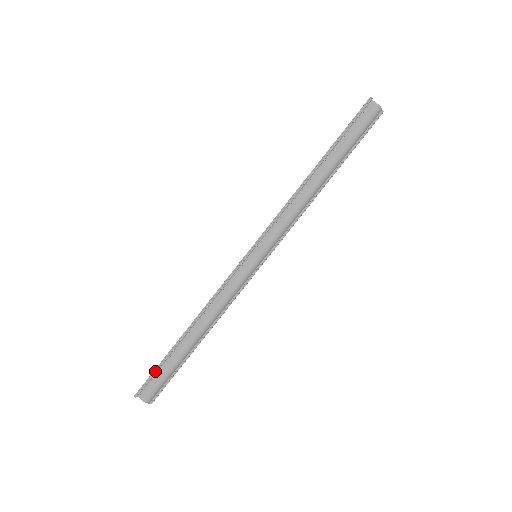
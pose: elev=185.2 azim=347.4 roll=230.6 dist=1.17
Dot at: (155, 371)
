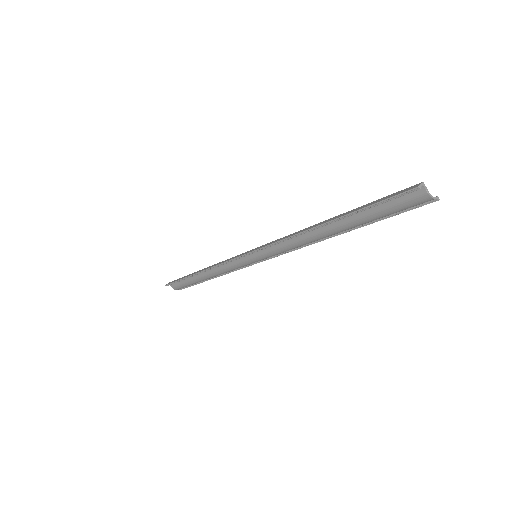
Dot at: (177, 281)
